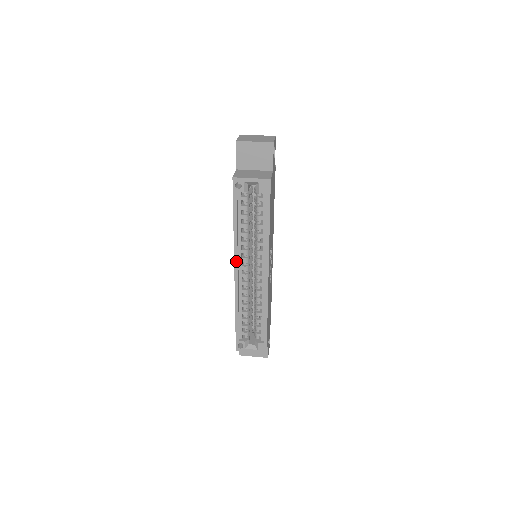
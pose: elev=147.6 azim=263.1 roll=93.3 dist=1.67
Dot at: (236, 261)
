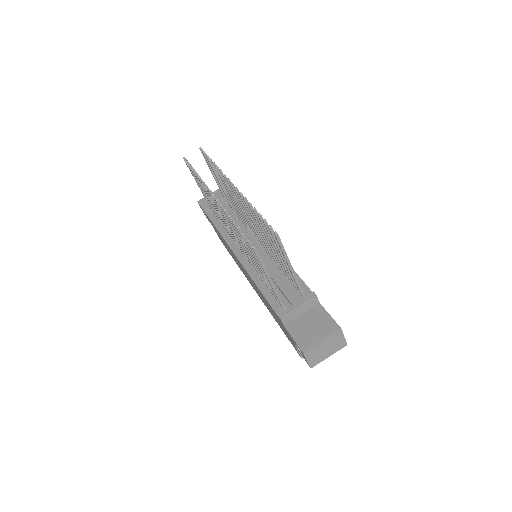
Dot at: occluded
